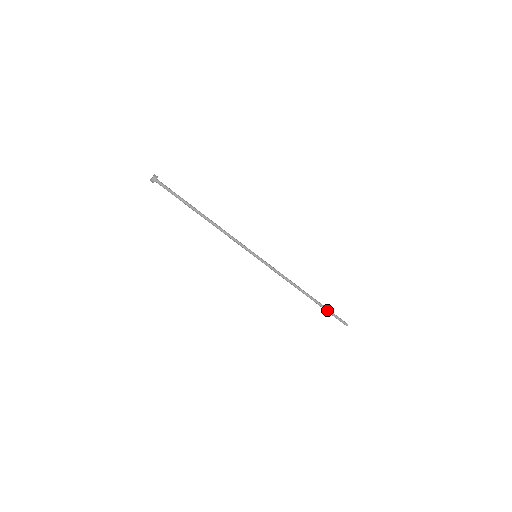
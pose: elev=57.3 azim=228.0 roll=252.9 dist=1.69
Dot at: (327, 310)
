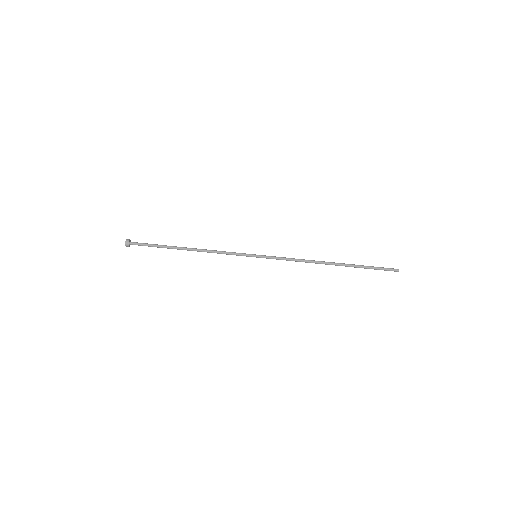
Dot at: (363, 266)
